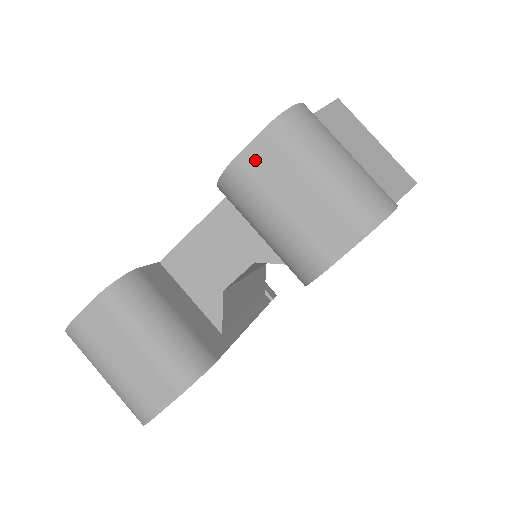
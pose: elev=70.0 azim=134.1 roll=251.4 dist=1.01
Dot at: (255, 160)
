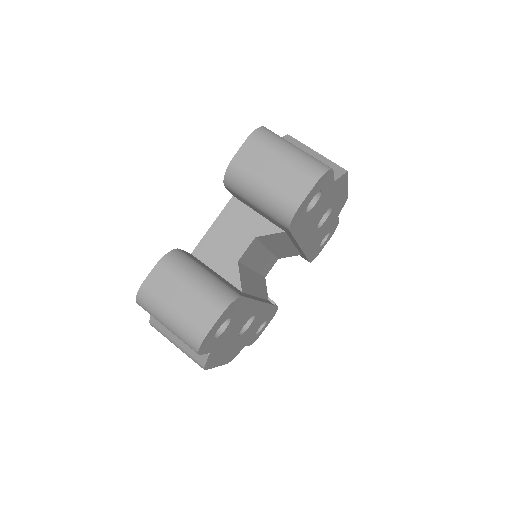
Dot at: (244, 157)
